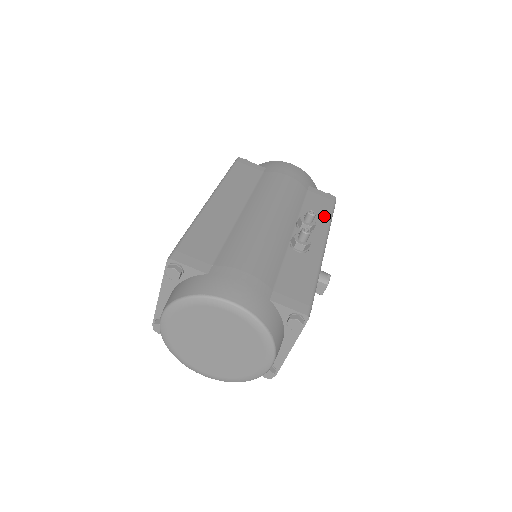
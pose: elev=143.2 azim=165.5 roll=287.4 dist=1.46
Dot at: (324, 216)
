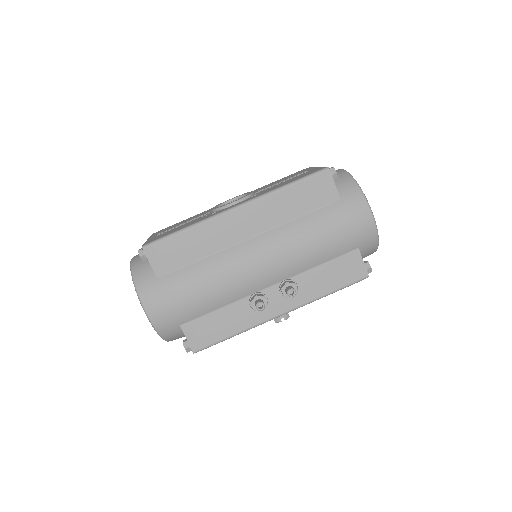
Dot at: (323, 289)
